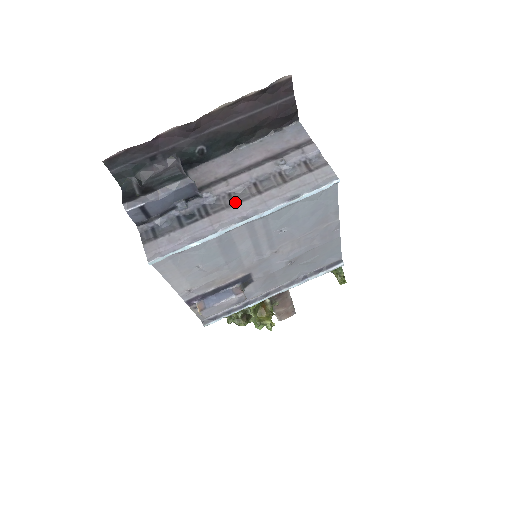
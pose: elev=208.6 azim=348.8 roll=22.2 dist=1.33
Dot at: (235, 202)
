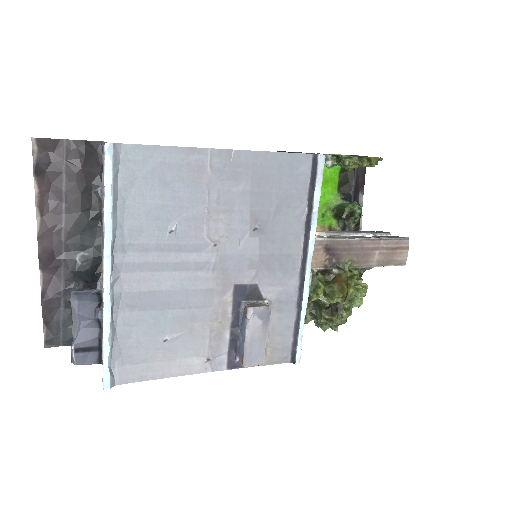
Dot at: occluded
